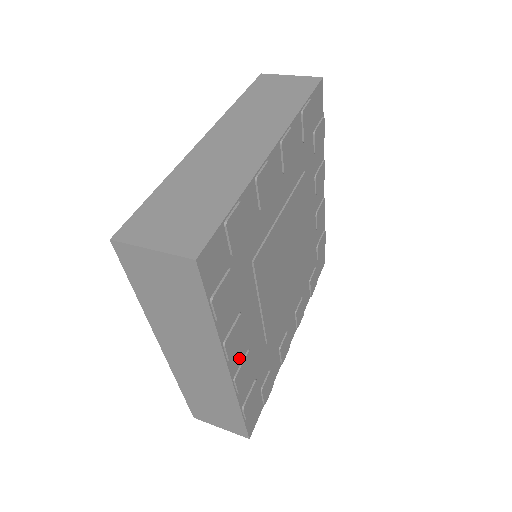
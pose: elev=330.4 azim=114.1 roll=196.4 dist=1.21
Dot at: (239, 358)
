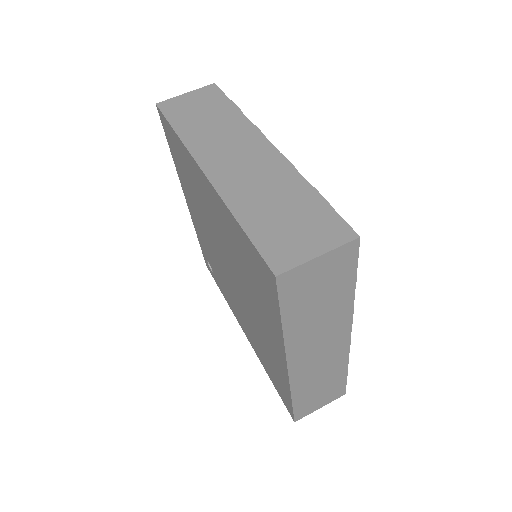
Dot at: occluded
